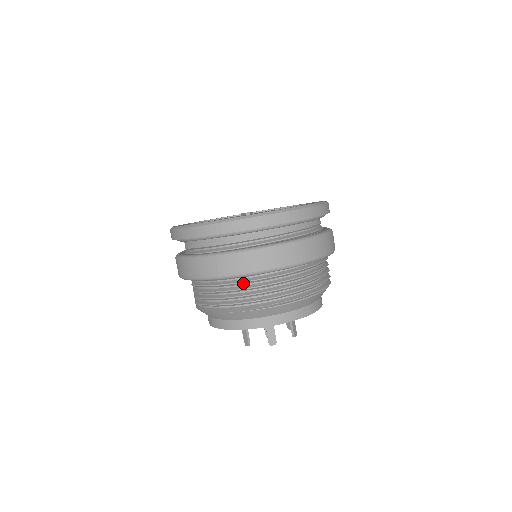
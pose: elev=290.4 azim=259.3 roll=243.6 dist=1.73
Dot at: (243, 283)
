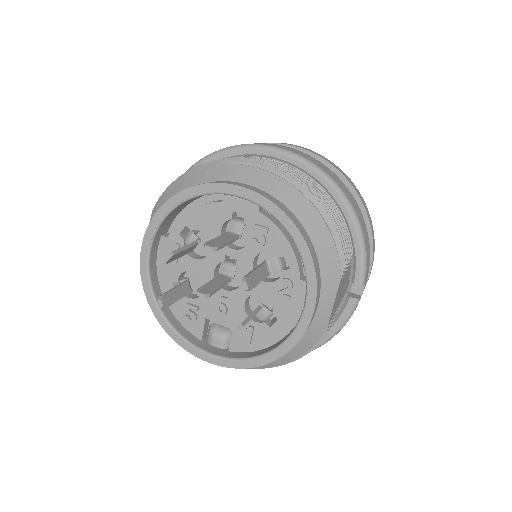
Dot at: occluded
